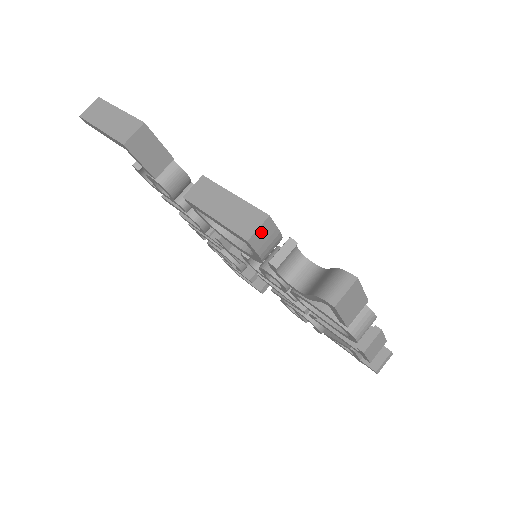
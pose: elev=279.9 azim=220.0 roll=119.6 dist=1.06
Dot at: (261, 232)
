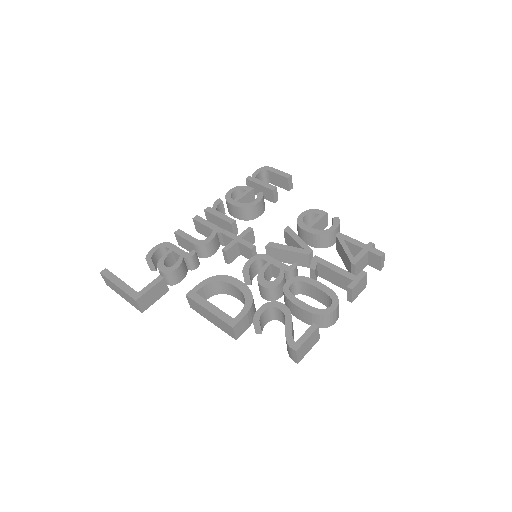
Dot at: (238, 331)
